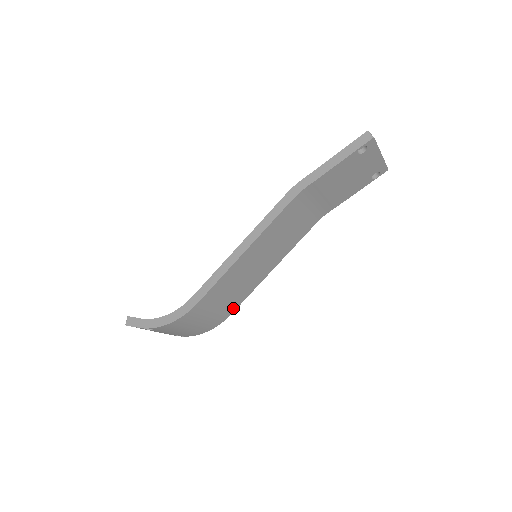
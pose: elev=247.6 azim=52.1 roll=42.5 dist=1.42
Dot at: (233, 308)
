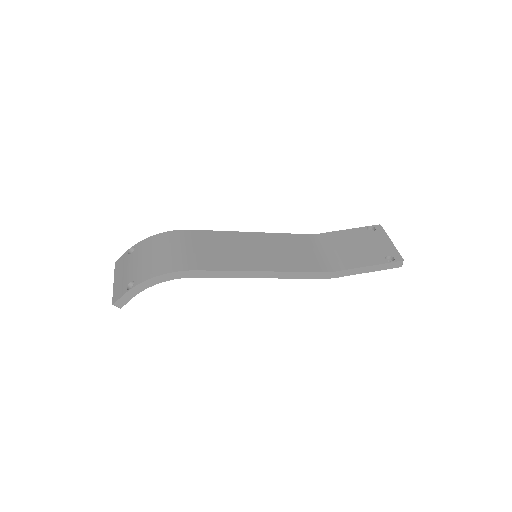
Dot at: (203, 267)
